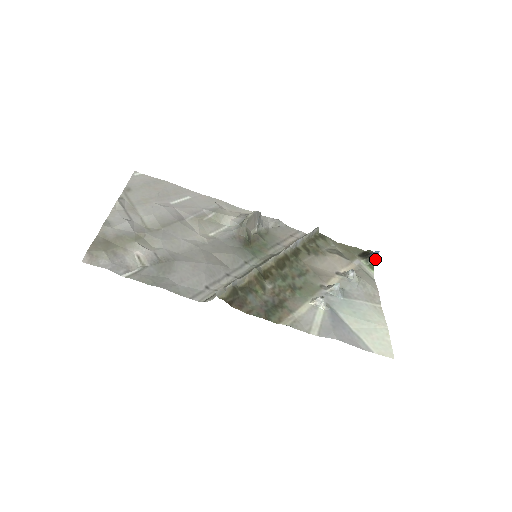
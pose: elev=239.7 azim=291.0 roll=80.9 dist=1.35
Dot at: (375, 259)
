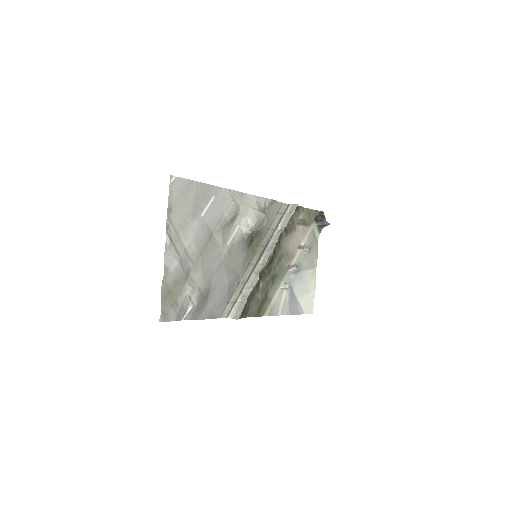
Dot at: (324, 226)
